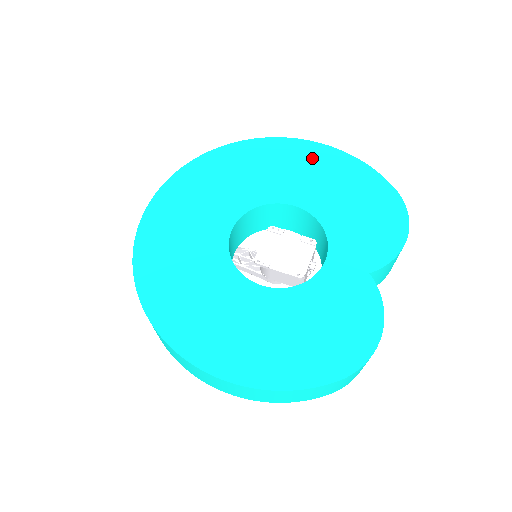
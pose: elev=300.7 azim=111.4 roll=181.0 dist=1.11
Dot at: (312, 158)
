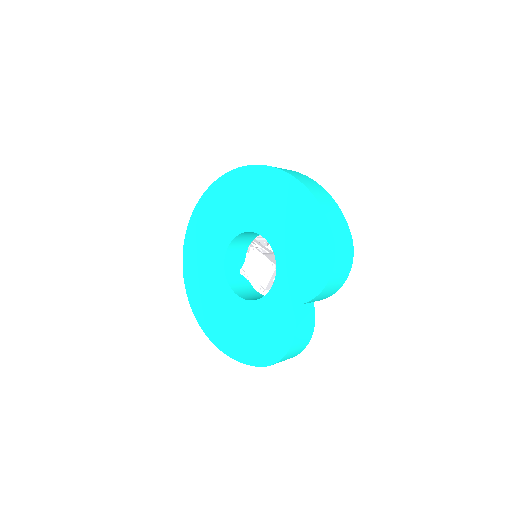
Dot at: (283, 192)
